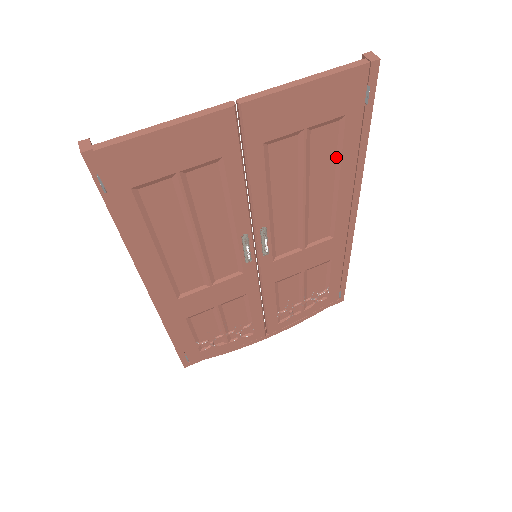
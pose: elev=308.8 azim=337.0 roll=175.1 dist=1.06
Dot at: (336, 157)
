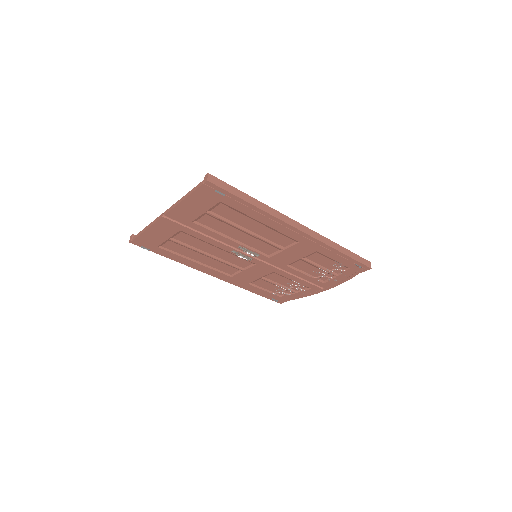
Dot at: (242, 214)
